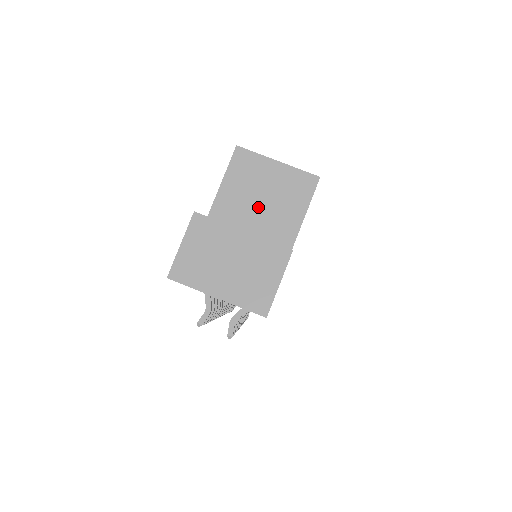
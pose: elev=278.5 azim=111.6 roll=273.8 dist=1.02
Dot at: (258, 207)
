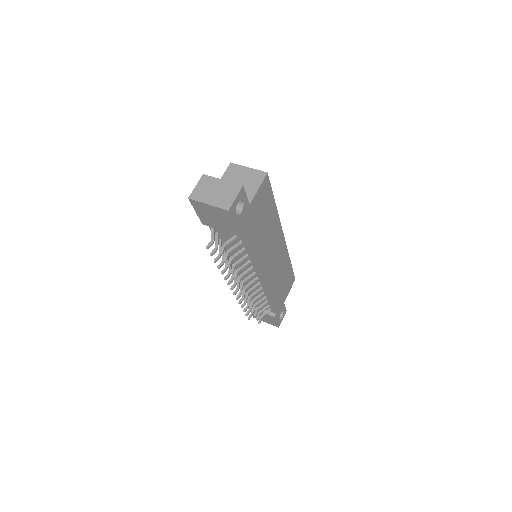
Dot at: occluded
